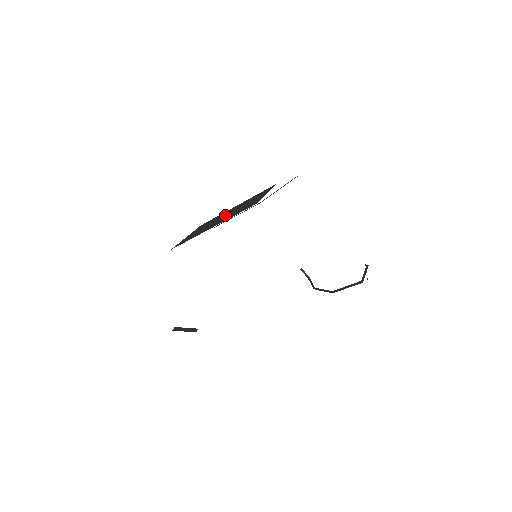
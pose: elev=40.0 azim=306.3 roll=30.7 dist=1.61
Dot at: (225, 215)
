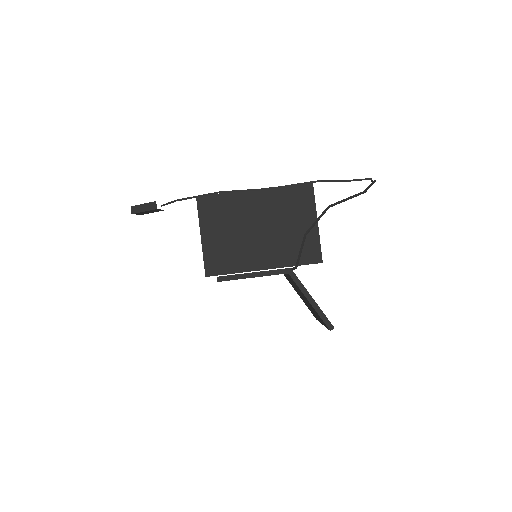
Dot at: occluded
